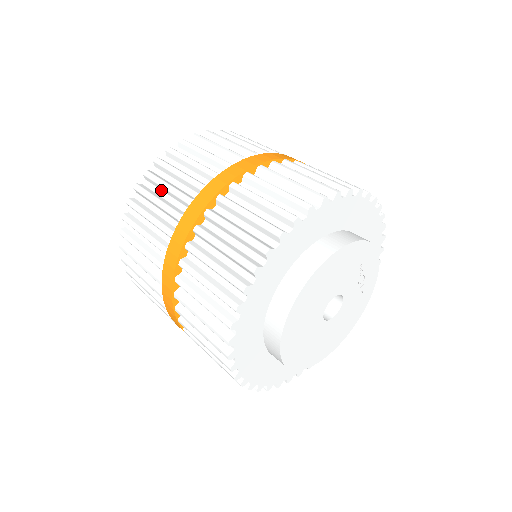
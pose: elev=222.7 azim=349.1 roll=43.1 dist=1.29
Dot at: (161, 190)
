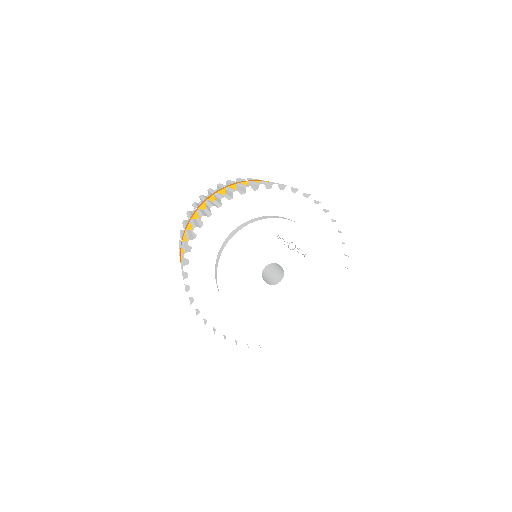
Dot at: occluded
